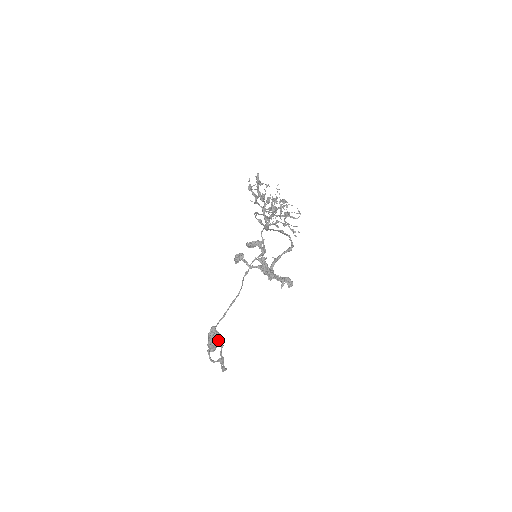
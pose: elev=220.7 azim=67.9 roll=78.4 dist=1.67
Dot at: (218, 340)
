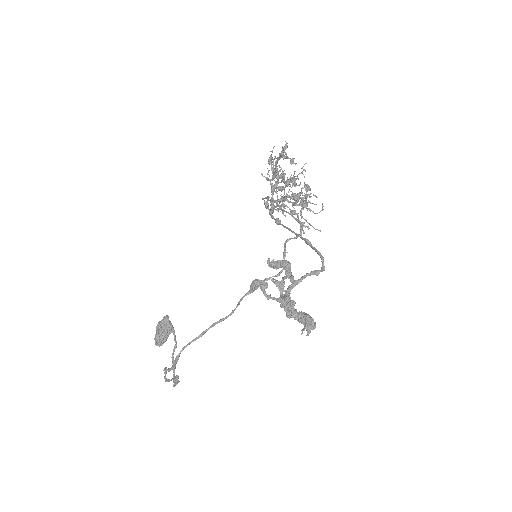
Dot at: occluded
